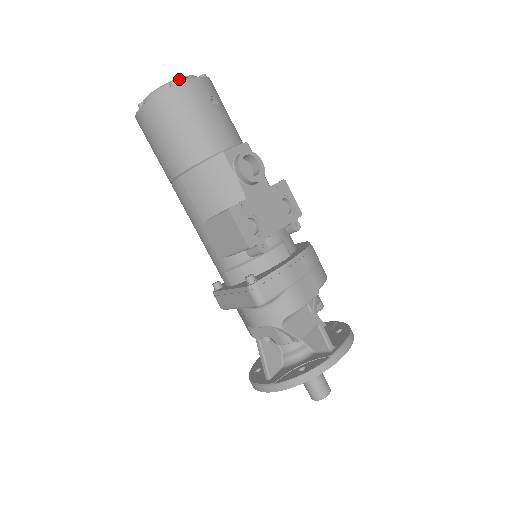
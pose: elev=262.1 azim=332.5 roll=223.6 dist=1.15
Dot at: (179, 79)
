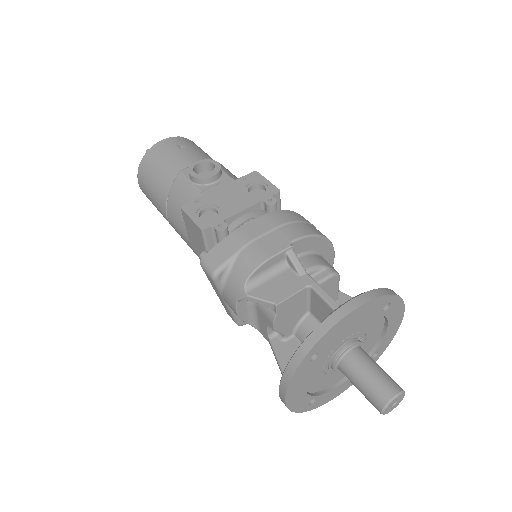
Dot at: occluded
